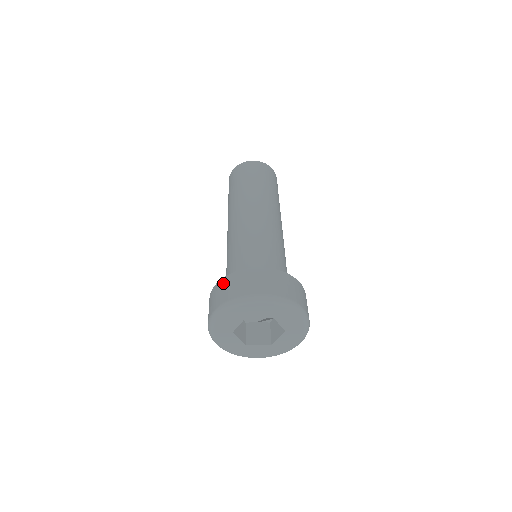
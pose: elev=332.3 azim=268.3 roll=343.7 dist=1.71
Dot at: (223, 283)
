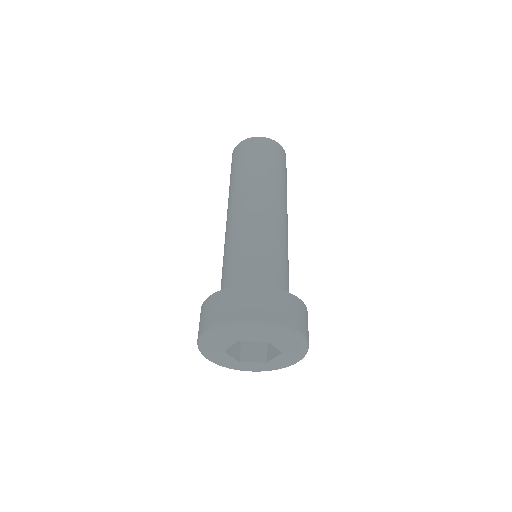
Dot at: (213, 300)
